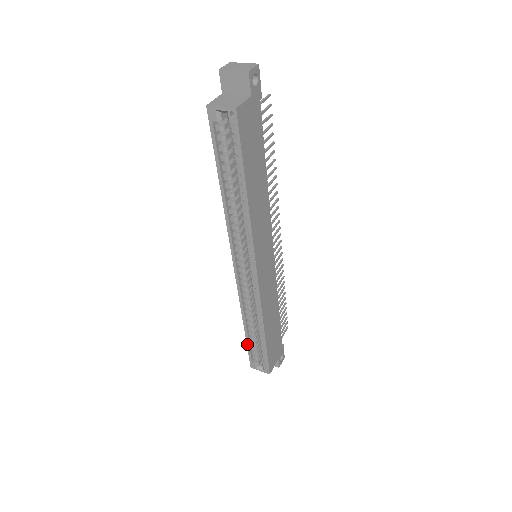
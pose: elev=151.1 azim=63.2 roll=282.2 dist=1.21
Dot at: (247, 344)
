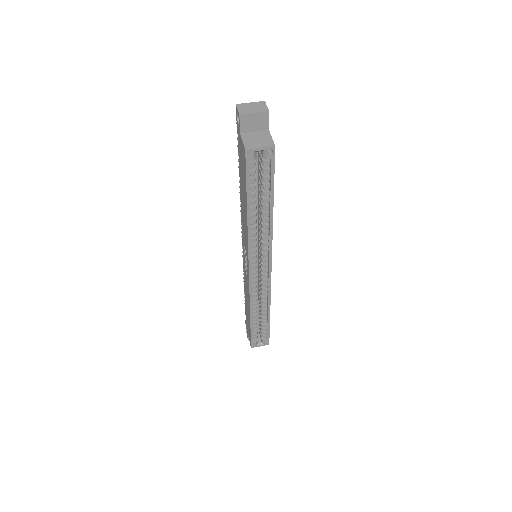
Dot at: (251, 330)
